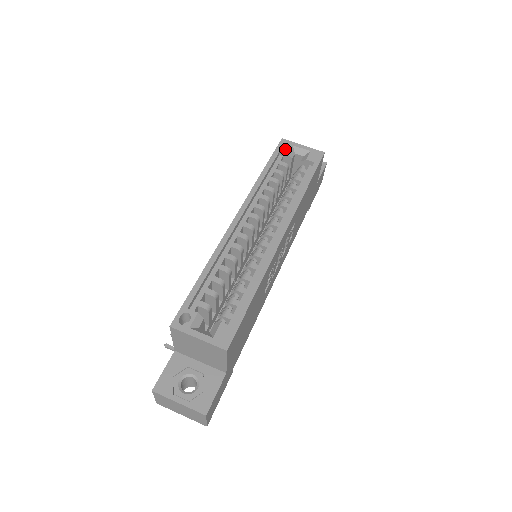
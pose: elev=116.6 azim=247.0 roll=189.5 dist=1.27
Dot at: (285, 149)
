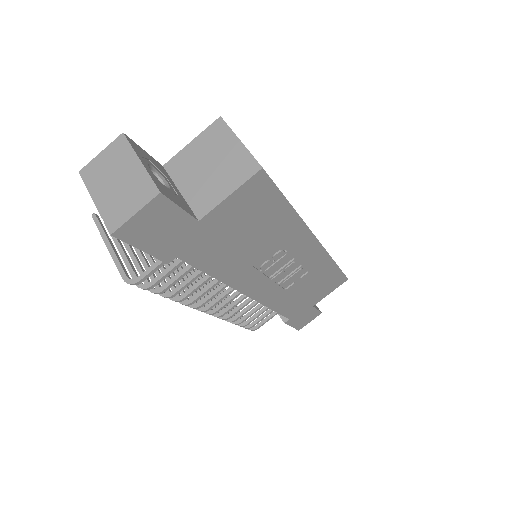
Dot at: occluded
